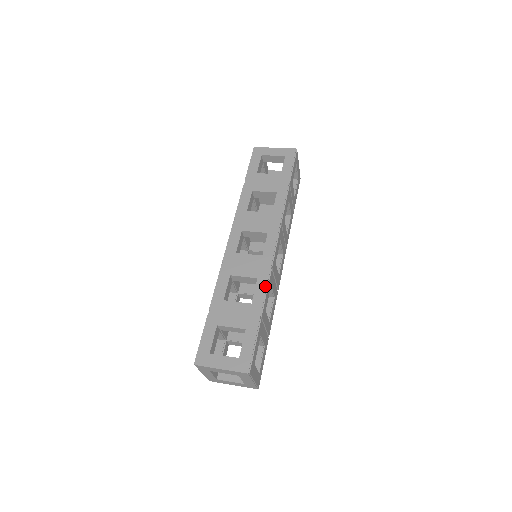
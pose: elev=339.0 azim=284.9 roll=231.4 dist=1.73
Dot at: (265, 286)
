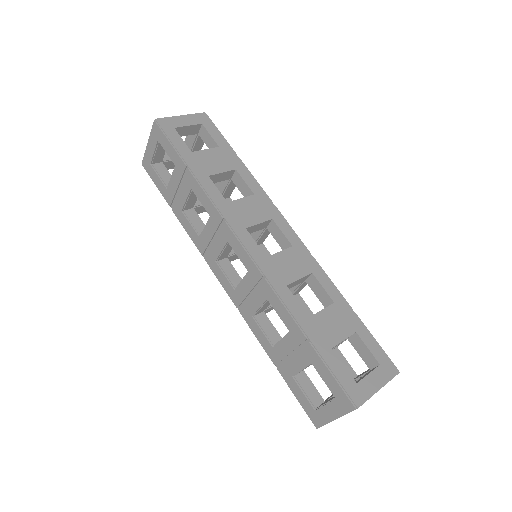
Dot at: (326, 277)
